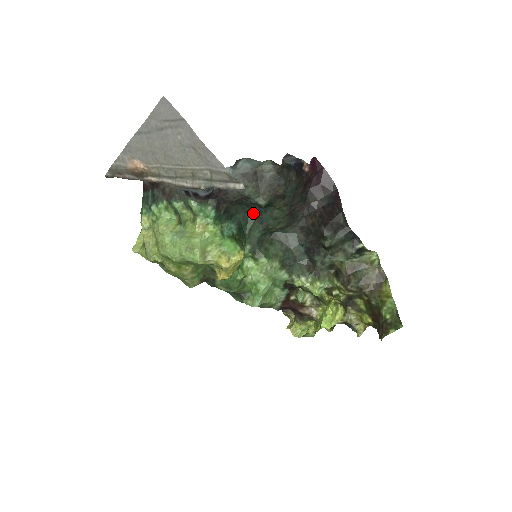
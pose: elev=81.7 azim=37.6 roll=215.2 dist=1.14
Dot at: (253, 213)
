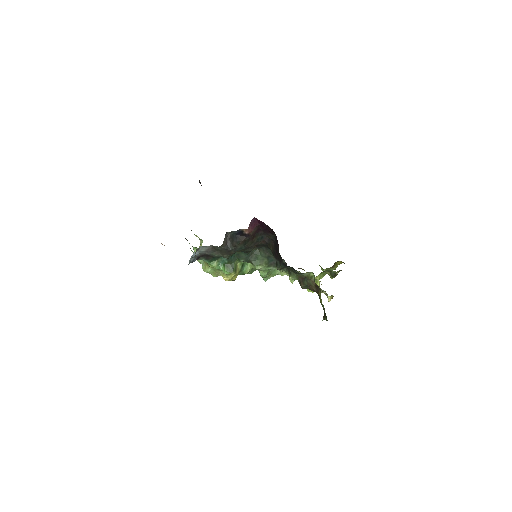
Dot at: occluded
